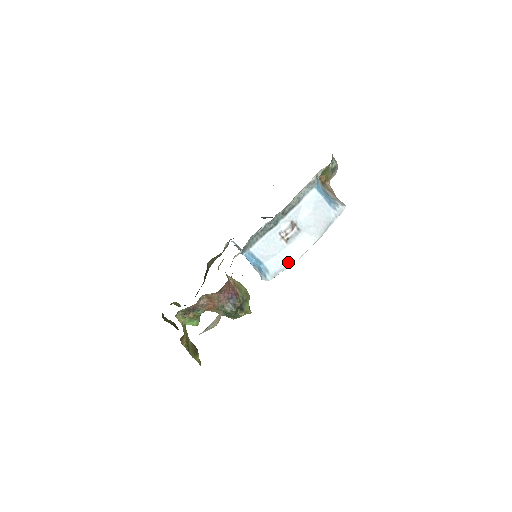
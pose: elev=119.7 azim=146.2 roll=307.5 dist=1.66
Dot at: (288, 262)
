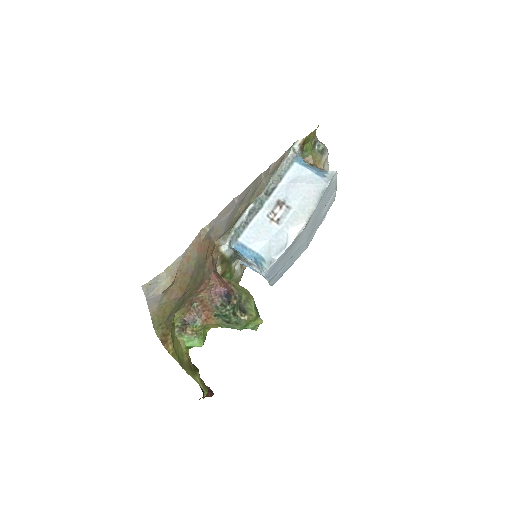
Dot at: (284, 244)
